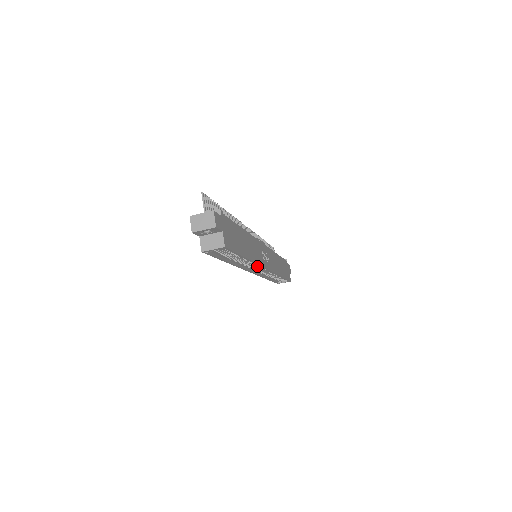
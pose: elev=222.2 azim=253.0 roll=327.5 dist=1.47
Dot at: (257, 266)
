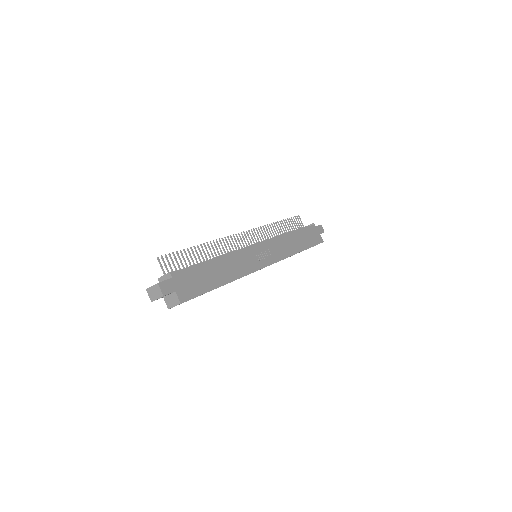
Dot at: occluded
